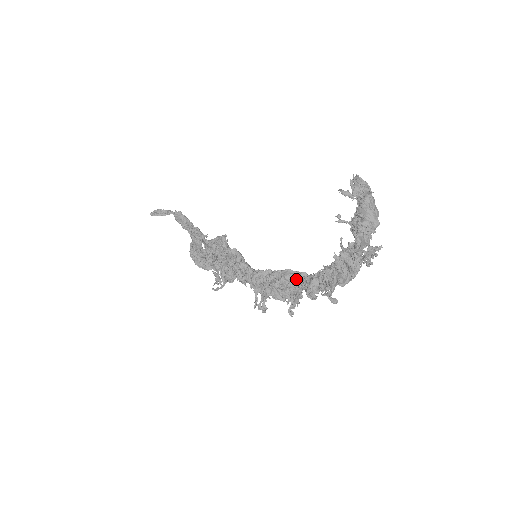
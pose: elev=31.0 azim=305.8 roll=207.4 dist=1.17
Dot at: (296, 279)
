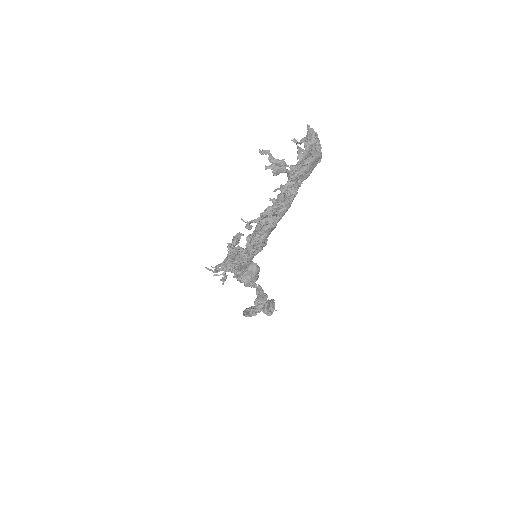
Dot at: occluded
